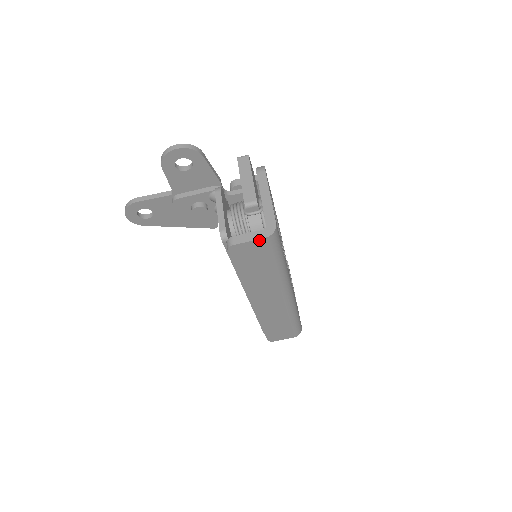
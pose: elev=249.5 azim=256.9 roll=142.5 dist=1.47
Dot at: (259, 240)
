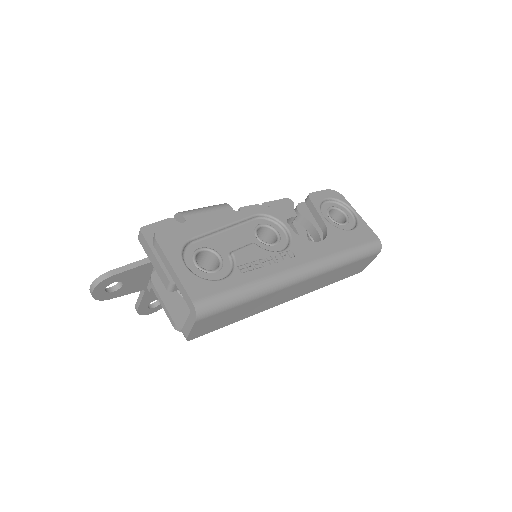
Dot at: (195, 324)
